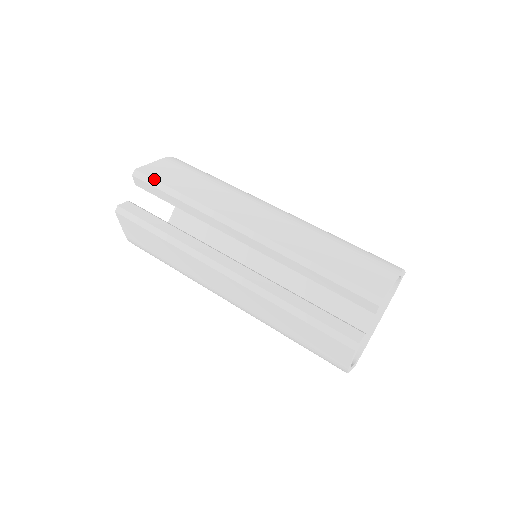
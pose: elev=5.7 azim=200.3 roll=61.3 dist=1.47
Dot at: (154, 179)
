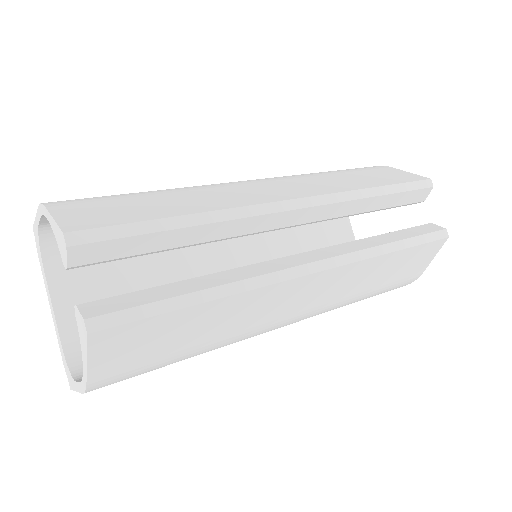
Dot at: (120, 224)
